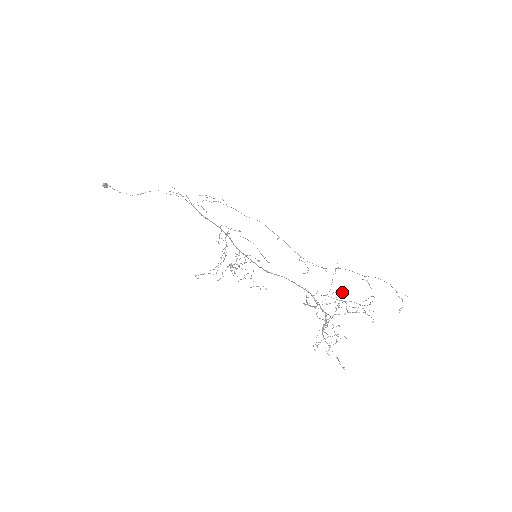
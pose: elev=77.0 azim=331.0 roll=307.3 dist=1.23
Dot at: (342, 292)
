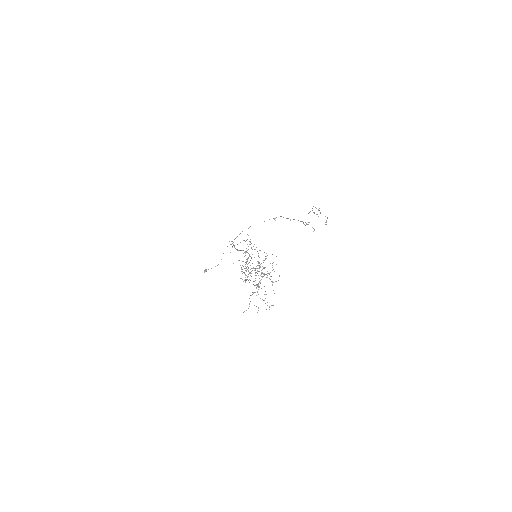
Dot at: occluded
